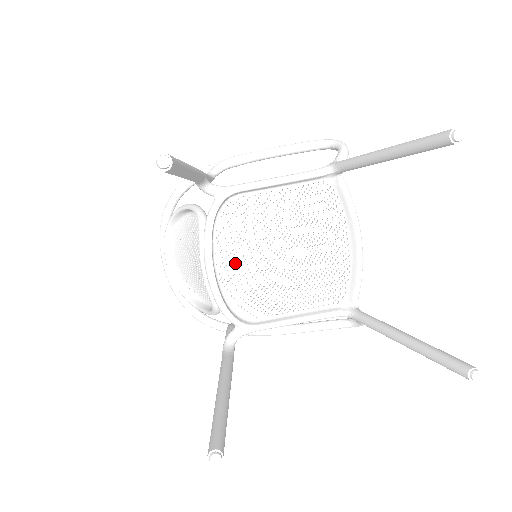
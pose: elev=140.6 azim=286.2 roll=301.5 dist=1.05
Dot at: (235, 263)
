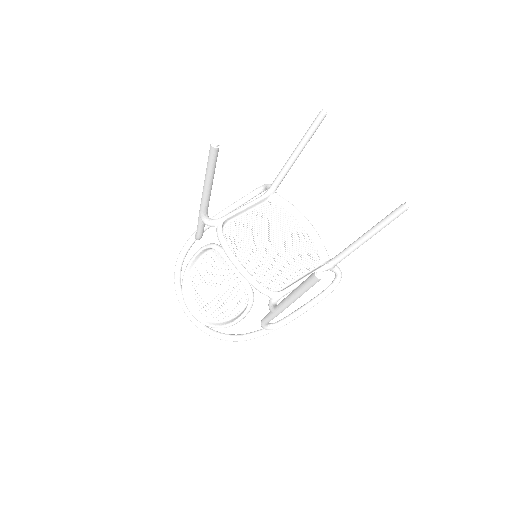
Dot at: (248, 257)
